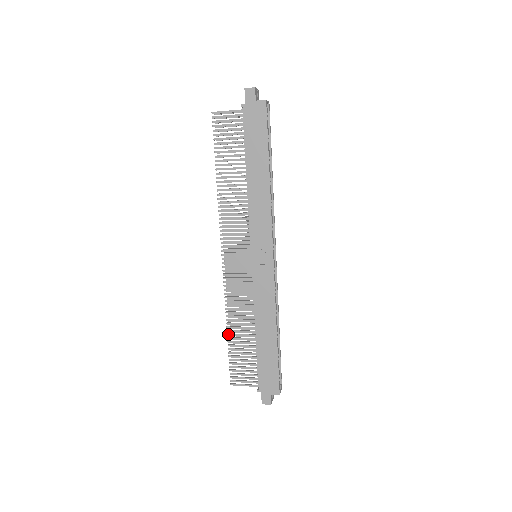
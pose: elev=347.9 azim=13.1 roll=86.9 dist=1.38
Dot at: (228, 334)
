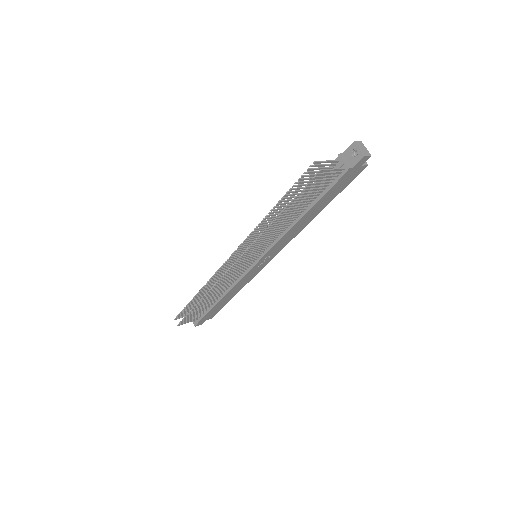
Dot at: (198, 304)
